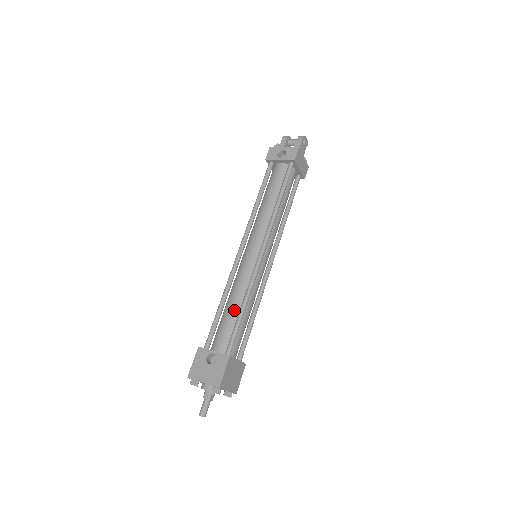
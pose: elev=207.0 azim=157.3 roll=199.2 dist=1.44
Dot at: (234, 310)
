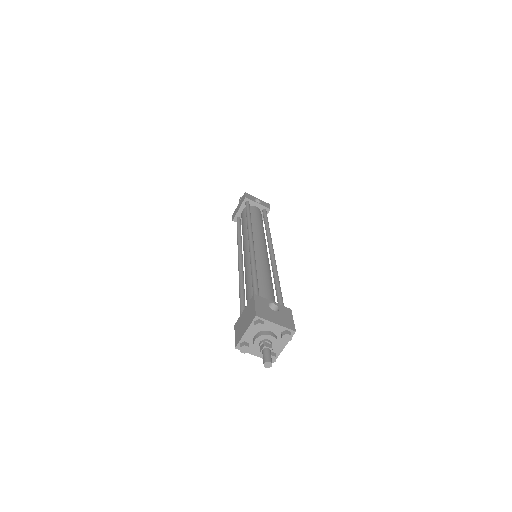
Dot at: (269, 280)
